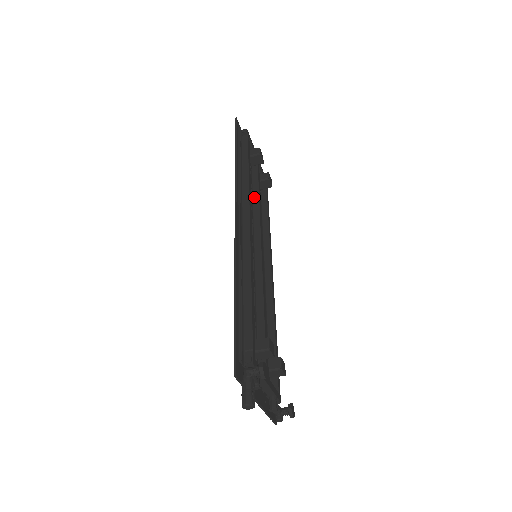
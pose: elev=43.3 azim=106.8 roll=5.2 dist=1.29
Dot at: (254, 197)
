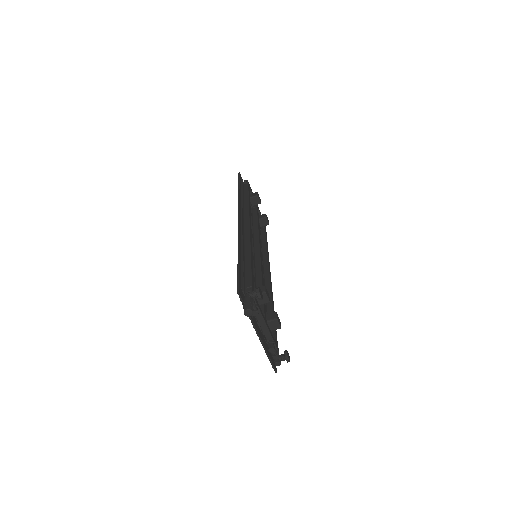
Dot at: (254, 224)
